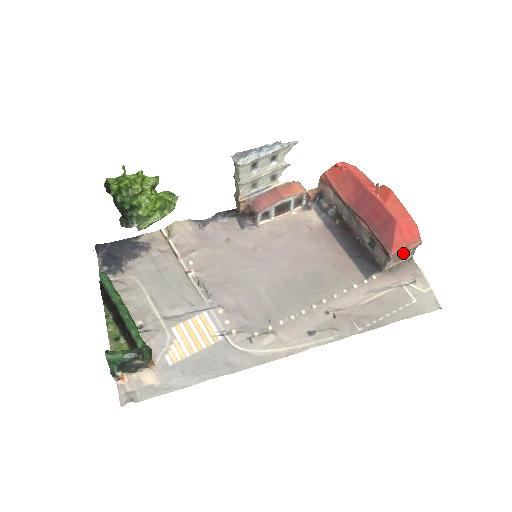
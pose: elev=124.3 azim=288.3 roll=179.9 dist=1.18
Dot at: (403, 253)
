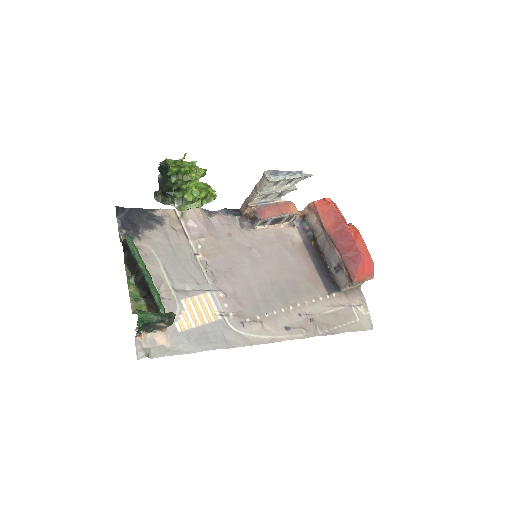
Dot at: (359, 282)
